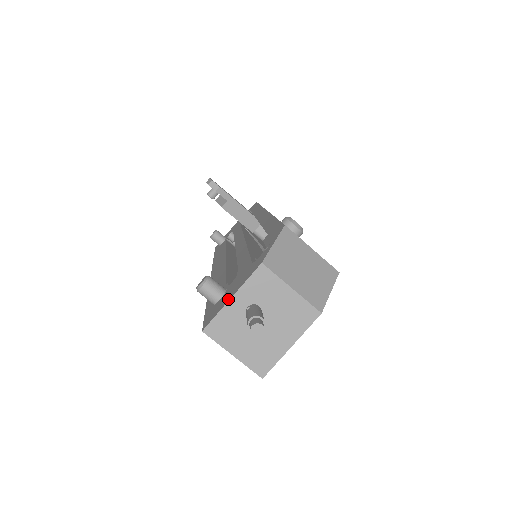
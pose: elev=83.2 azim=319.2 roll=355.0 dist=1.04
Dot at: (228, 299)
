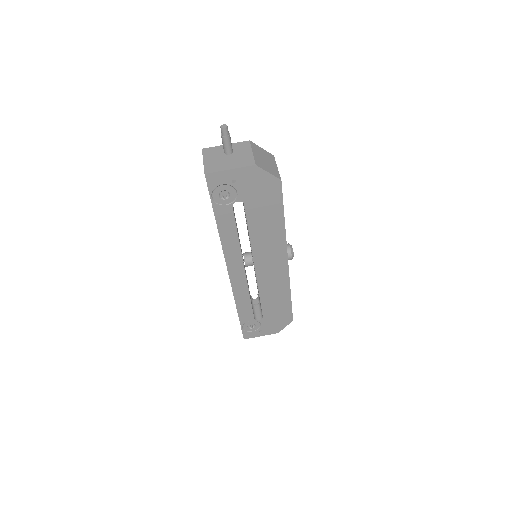
Dot at: occluded
